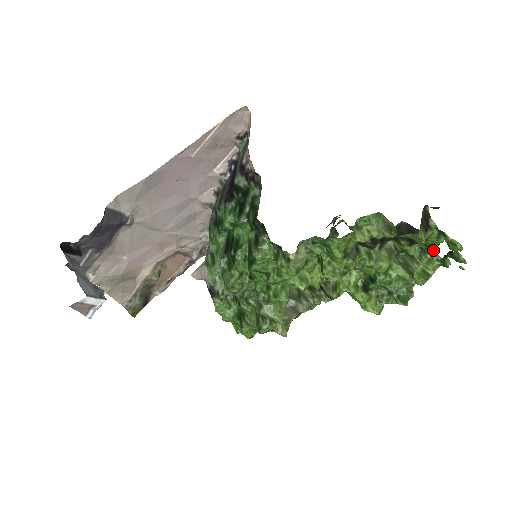
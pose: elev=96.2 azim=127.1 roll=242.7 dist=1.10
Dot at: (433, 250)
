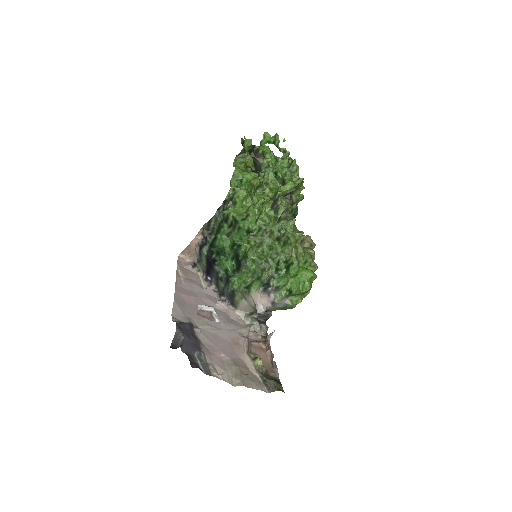
Dot at: (277, 157)
